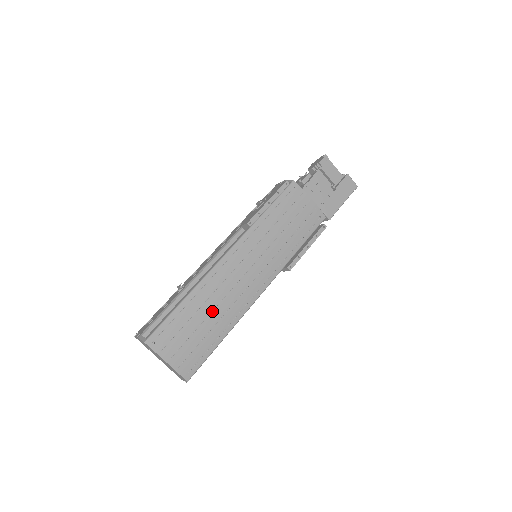
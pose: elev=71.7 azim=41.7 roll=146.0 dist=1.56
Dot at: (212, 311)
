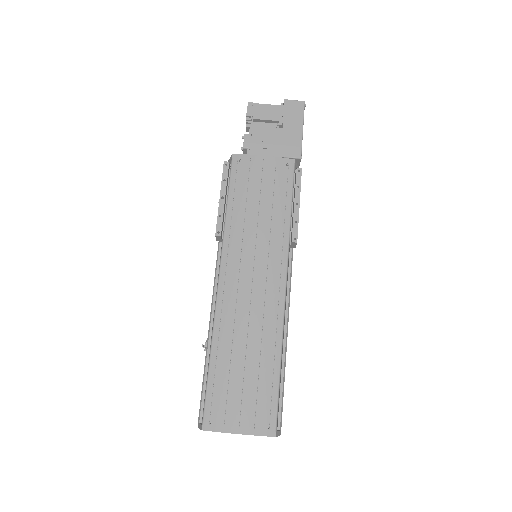
Dot at: (246, 347)
